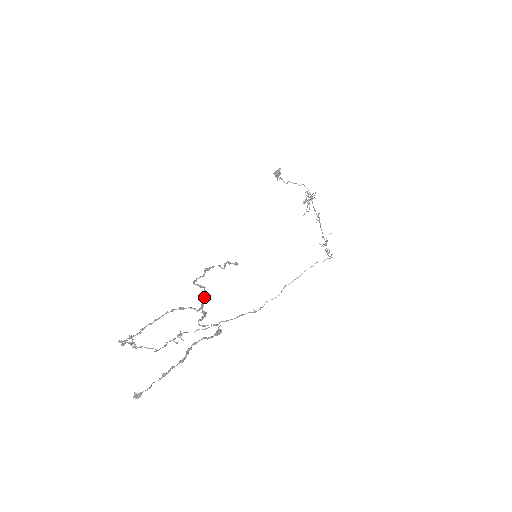
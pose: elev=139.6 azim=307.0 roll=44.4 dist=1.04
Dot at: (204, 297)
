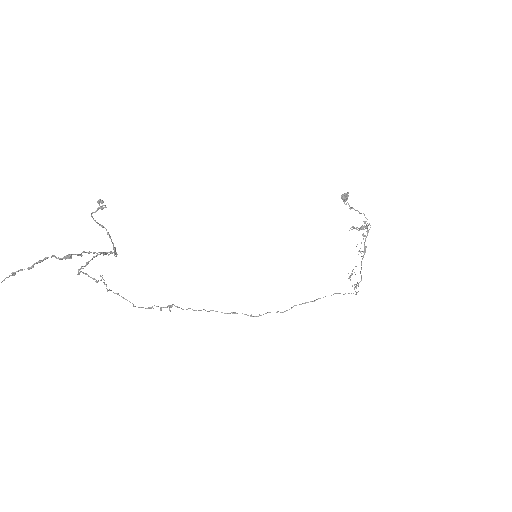
Dot at: (111, 240)
